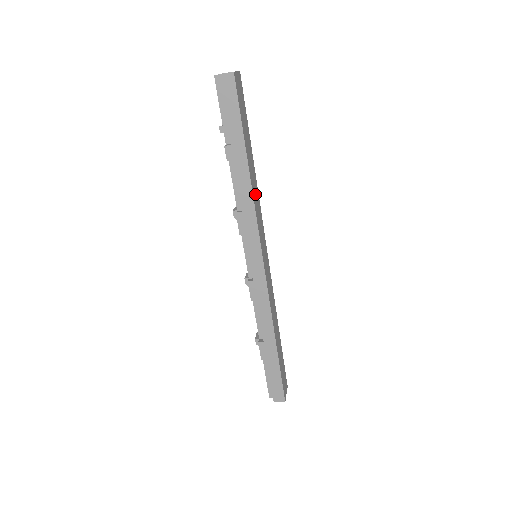
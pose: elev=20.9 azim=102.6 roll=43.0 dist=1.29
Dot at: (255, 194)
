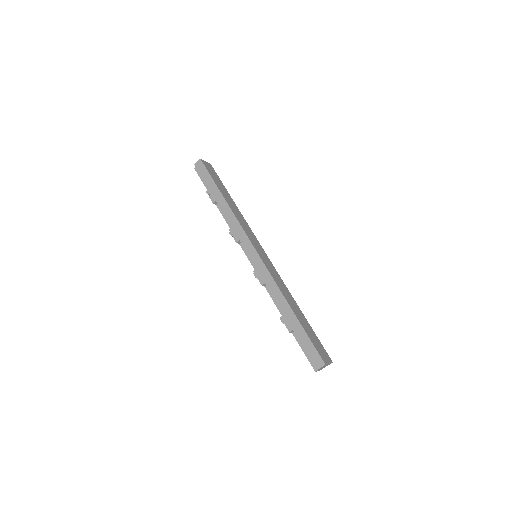
Dot at: (238, 216)
